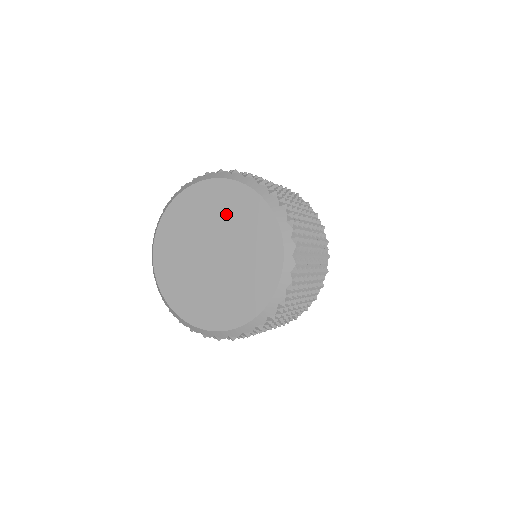
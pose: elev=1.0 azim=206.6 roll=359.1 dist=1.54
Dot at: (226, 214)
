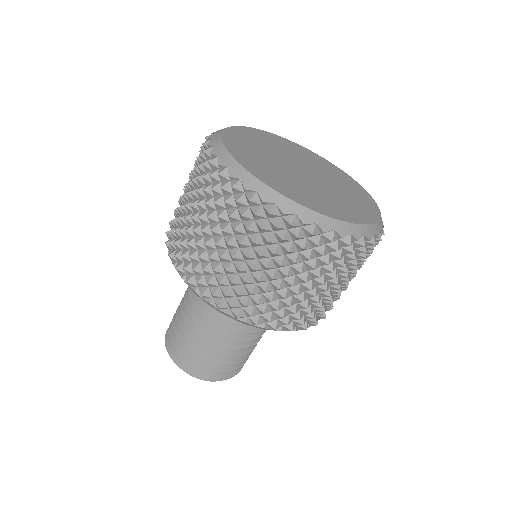
Dot at: (303, 156)
